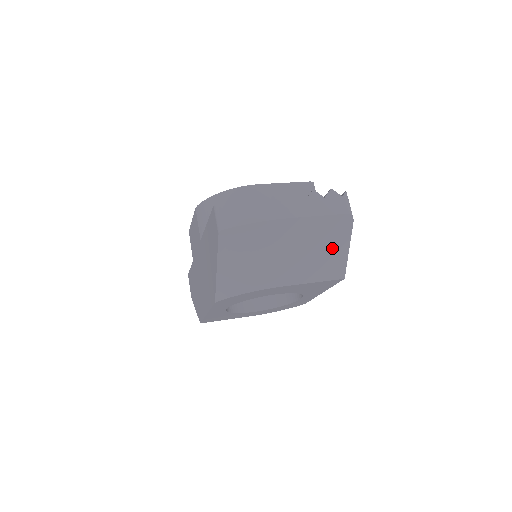
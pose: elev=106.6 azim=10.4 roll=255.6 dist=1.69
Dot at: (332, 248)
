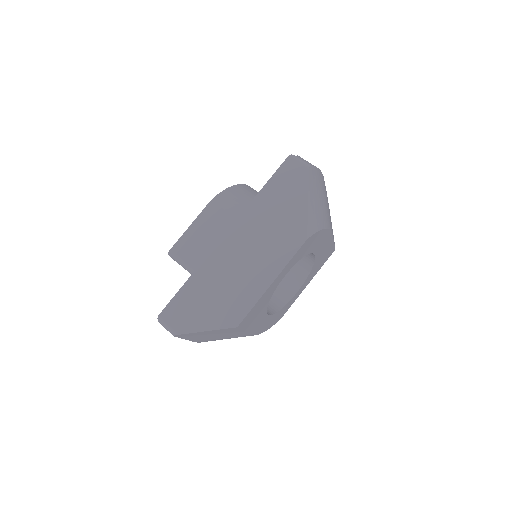
Dot at: occluded
